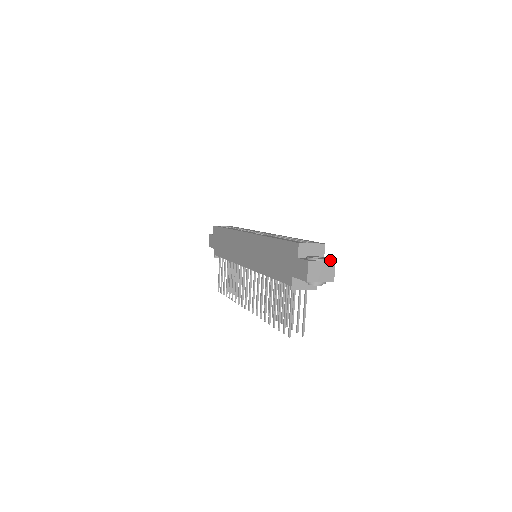
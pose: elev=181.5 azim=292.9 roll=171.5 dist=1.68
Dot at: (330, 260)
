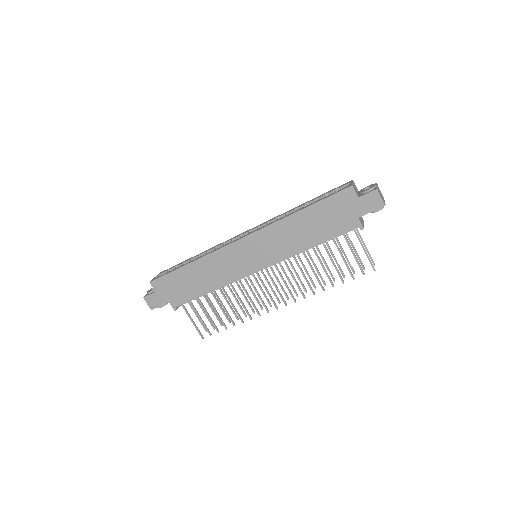
Dot at: occluded
